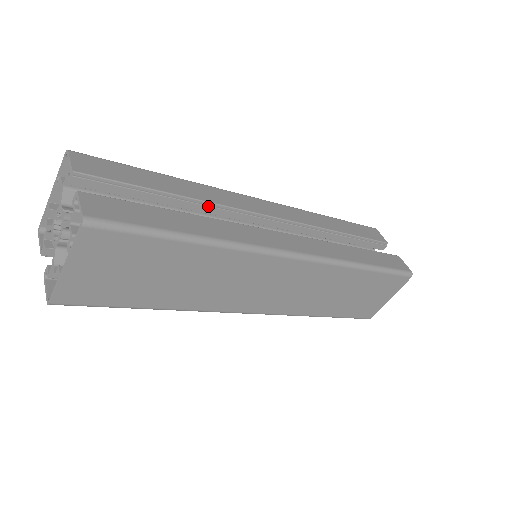
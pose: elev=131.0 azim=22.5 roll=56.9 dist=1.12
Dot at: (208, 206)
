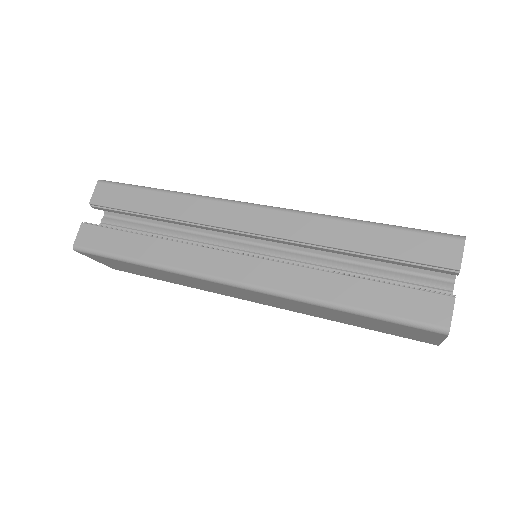
Dot at: (180, 222)
